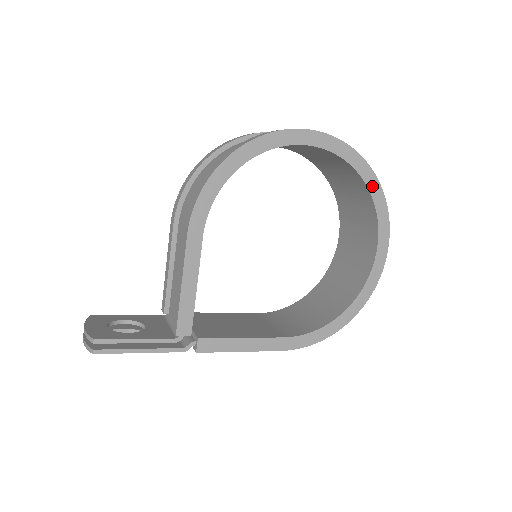
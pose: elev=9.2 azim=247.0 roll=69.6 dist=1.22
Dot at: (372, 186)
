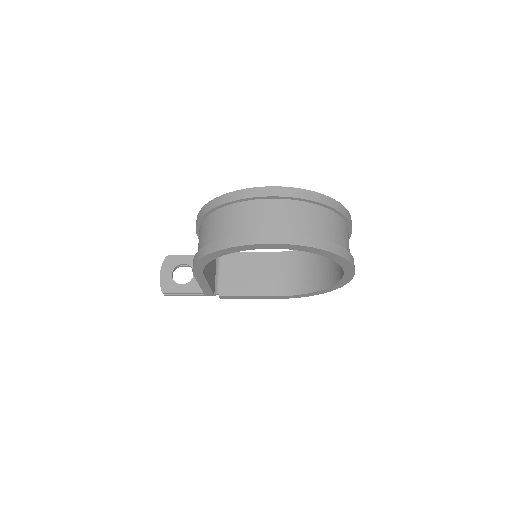
Dot at: (333, 257)
